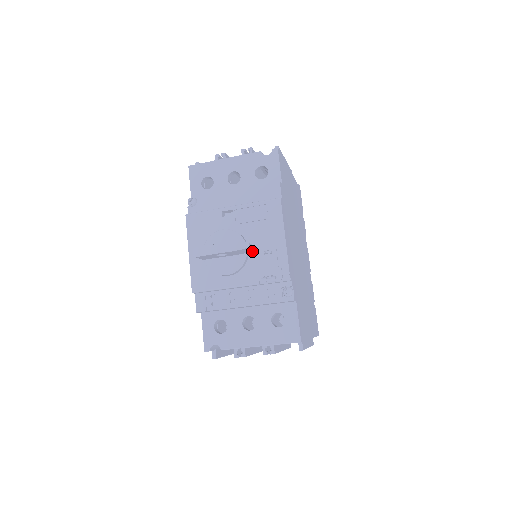
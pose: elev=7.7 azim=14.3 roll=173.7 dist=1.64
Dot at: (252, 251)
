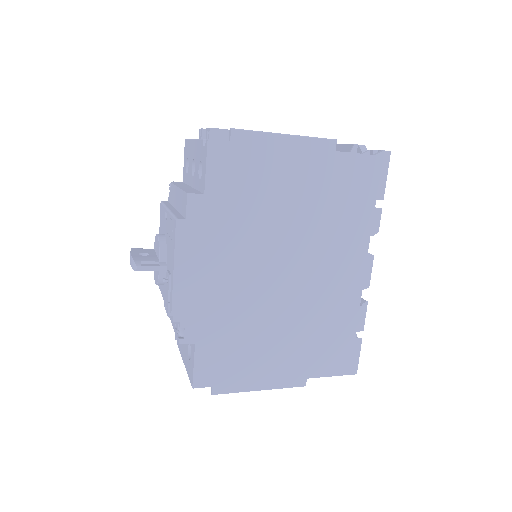
Dot at: (163, 270)
